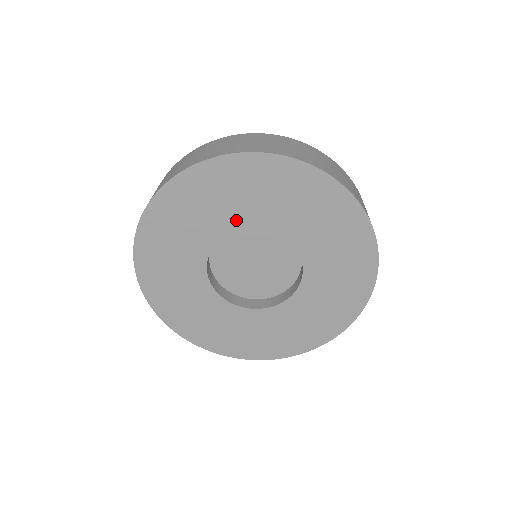
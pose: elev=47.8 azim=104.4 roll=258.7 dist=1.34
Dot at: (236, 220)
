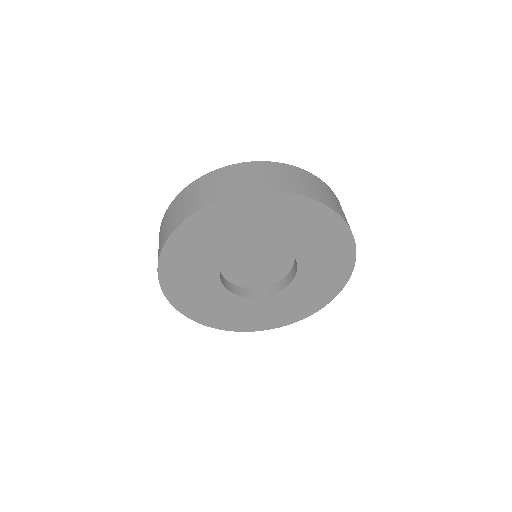
Dot at: (248, 238)
